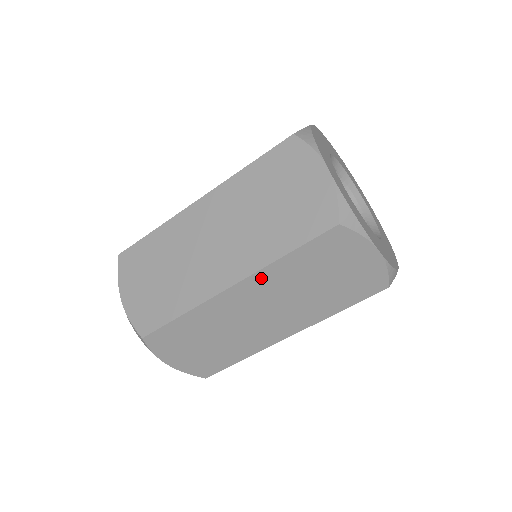
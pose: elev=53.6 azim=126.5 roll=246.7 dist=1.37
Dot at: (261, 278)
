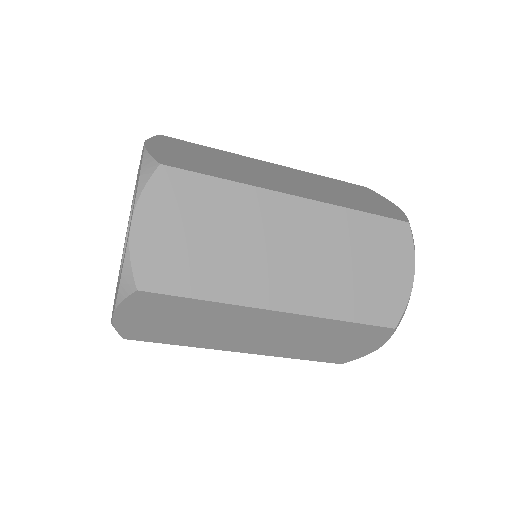
Dot at: occluded
